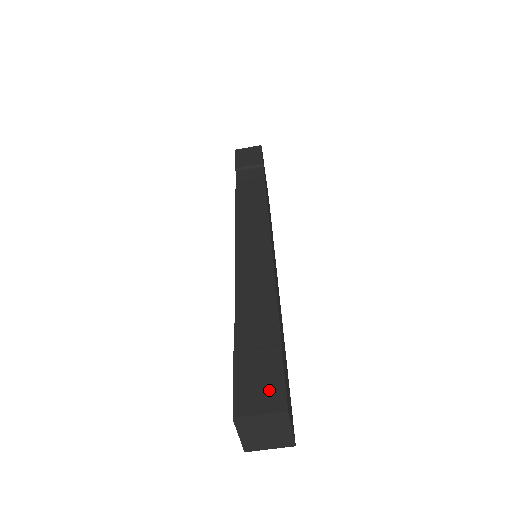
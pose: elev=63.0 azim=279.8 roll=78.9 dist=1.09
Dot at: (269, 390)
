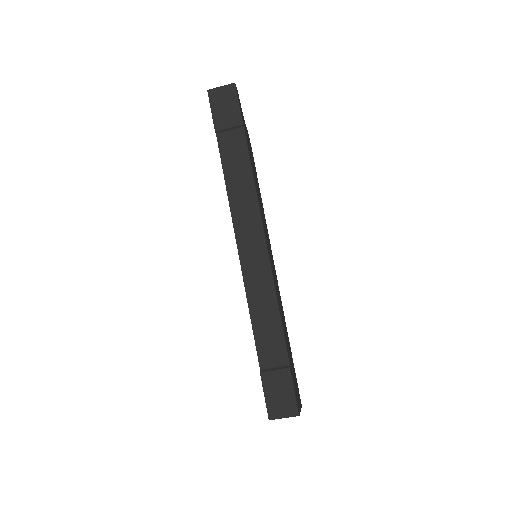
Dot at: (287, 402)
